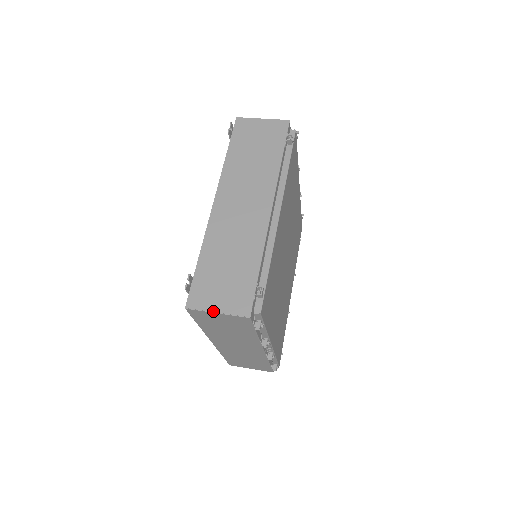
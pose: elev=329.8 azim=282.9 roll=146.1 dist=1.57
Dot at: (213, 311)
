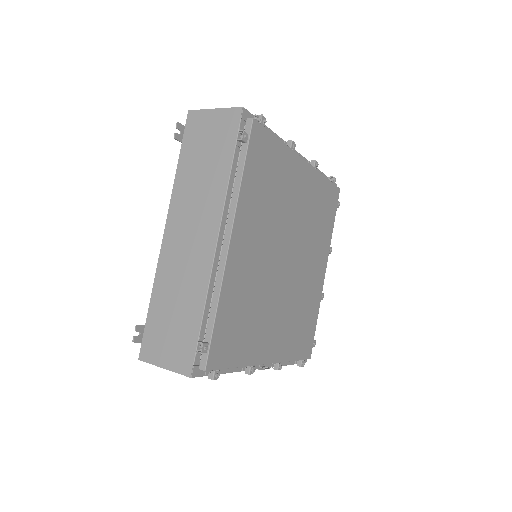
Dot at: (160, 366)
